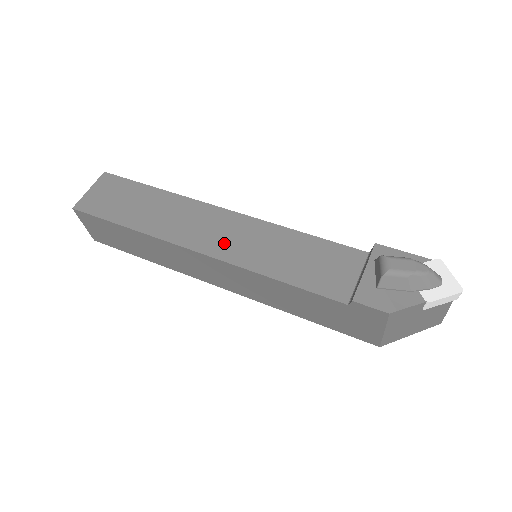
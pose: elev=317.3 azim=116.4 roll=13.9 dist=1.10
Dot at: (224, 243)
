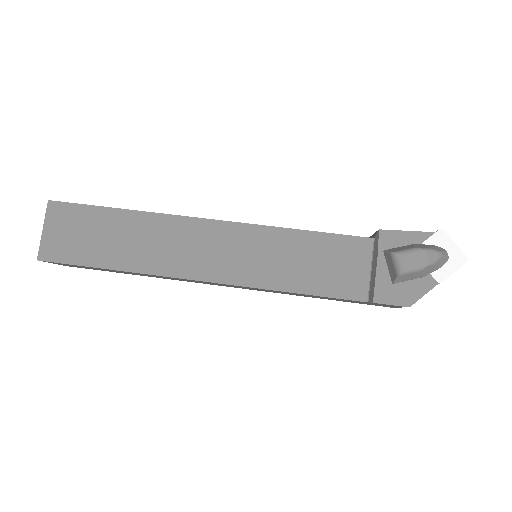
Dot at: (225, 263)
